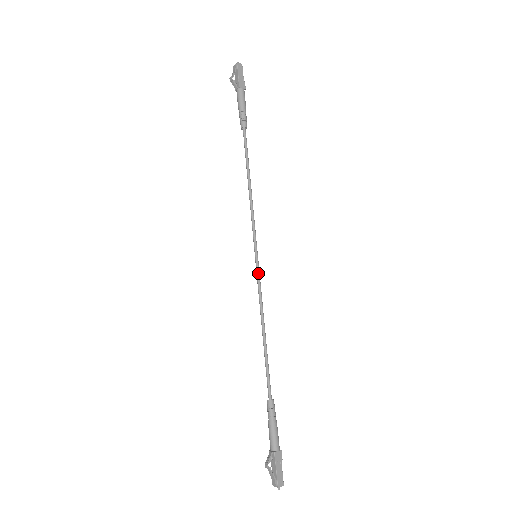
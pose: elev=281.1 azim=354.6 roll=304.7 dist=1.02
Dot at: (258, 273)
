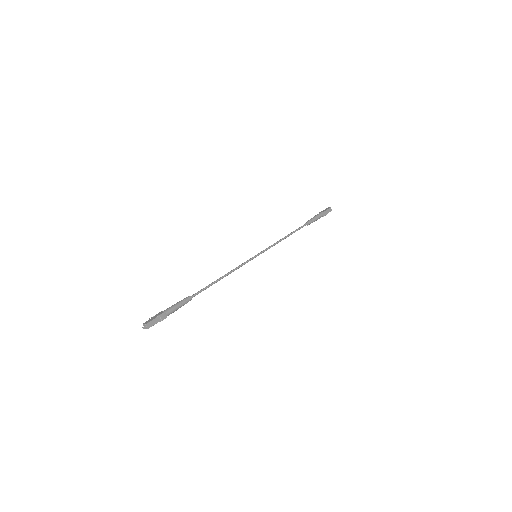
Dot at: (248, 260)
